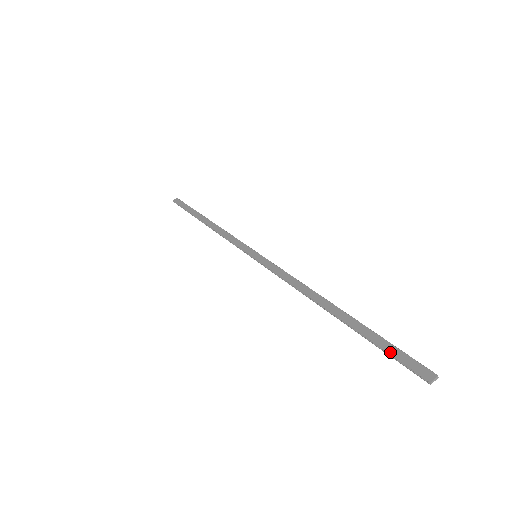
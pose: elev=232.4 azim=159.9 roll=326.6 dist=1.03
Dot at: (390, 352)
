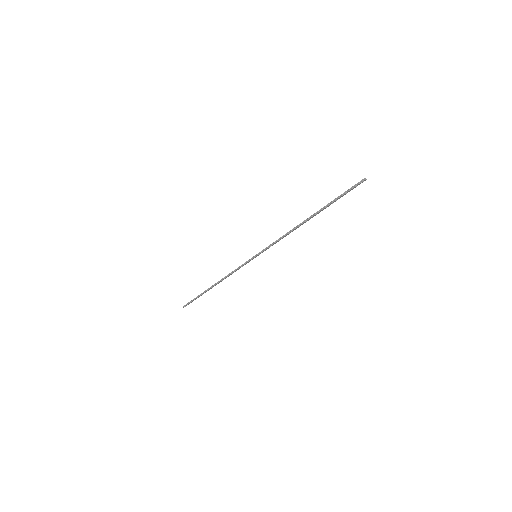
Dot at: (343, 193)
